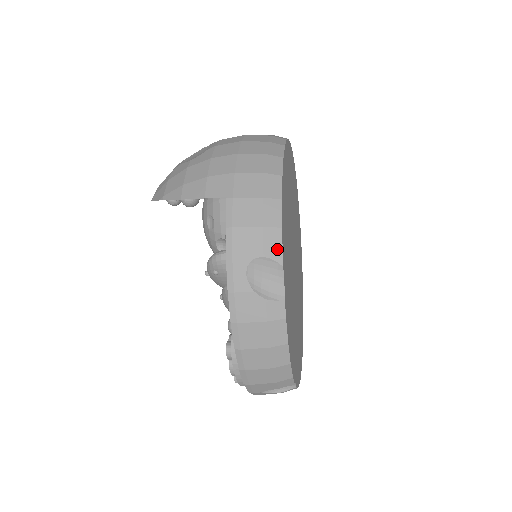
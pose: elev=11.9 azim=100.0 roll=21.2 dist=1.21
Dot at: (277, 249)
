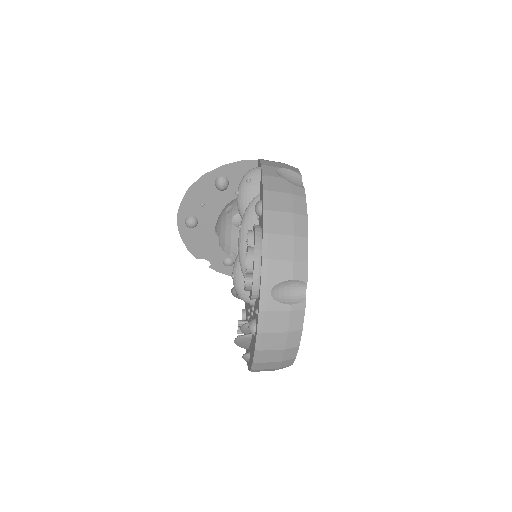
Dot at: (297, 171)
